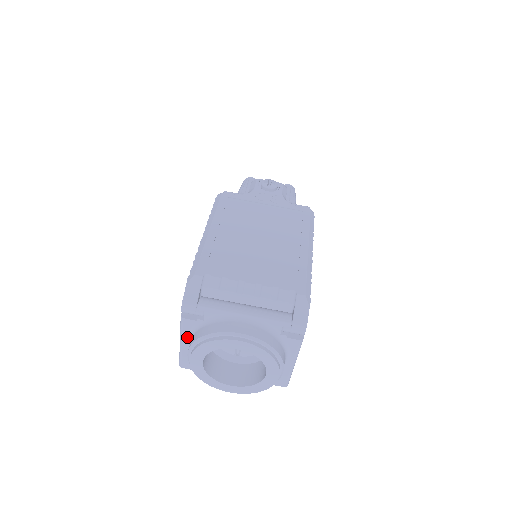
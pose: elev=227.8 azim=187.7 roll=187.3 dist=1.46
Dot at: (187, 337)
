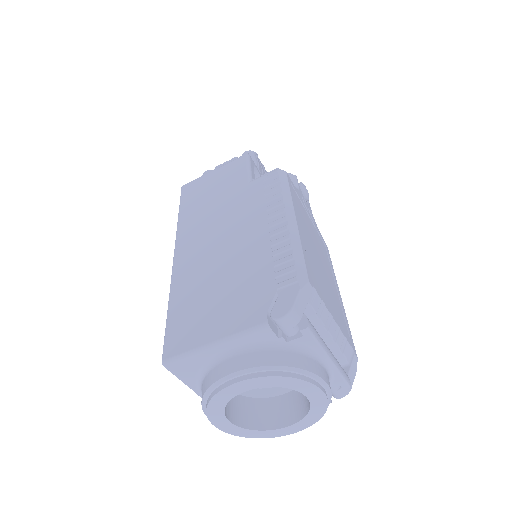
Dot at: (237, 345)
